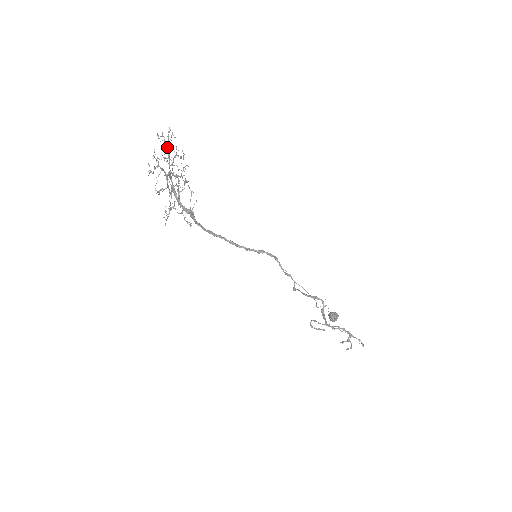
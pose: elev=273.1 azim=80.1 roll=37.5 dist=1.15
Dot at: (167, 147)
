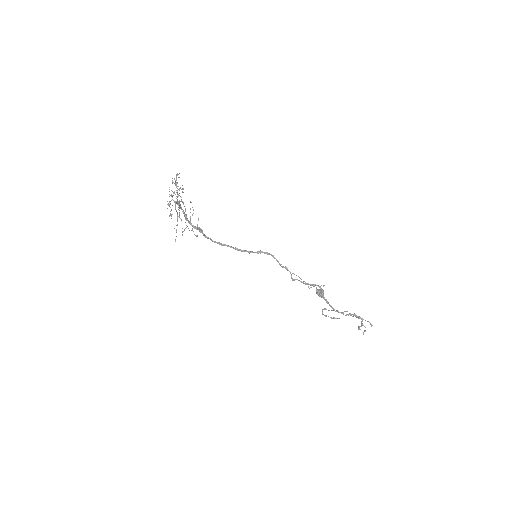
Dot at: occluded
